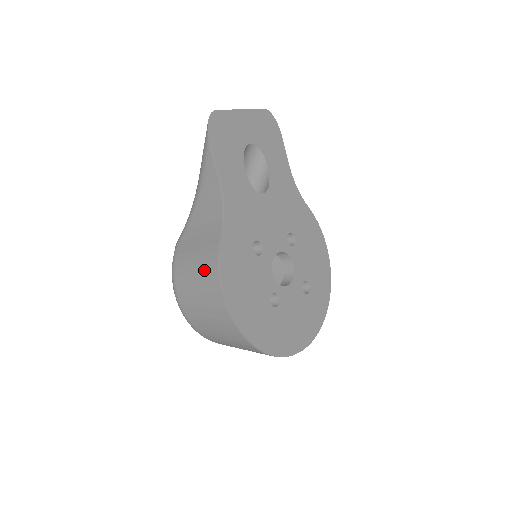
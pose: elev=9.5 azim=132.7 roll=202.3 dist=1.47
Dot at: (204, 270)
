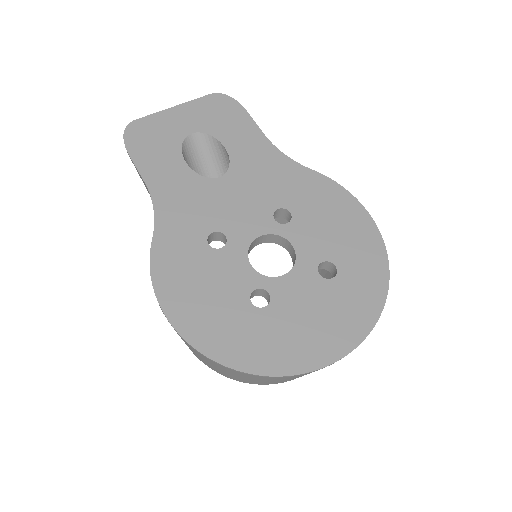
Dot at: occluded
